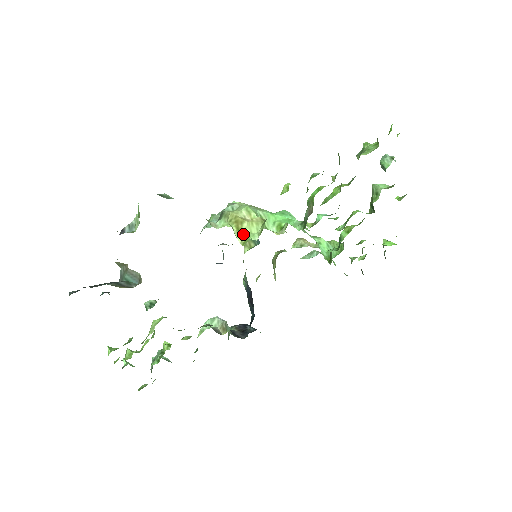
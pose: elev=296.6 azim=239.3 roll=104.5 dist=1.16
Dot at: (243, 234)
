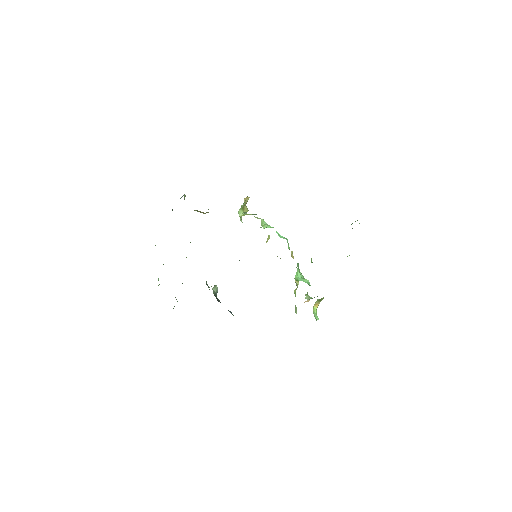
Dot at: occluded
